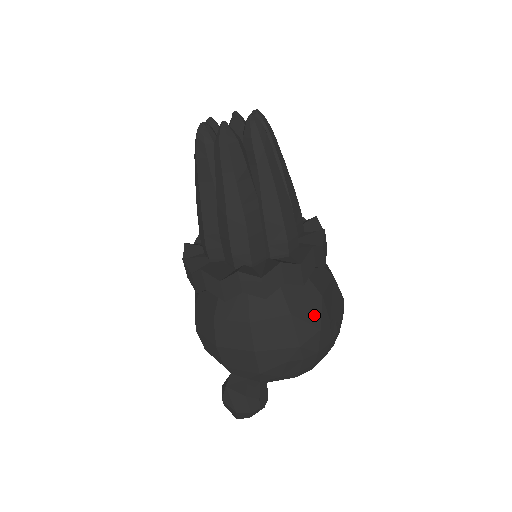
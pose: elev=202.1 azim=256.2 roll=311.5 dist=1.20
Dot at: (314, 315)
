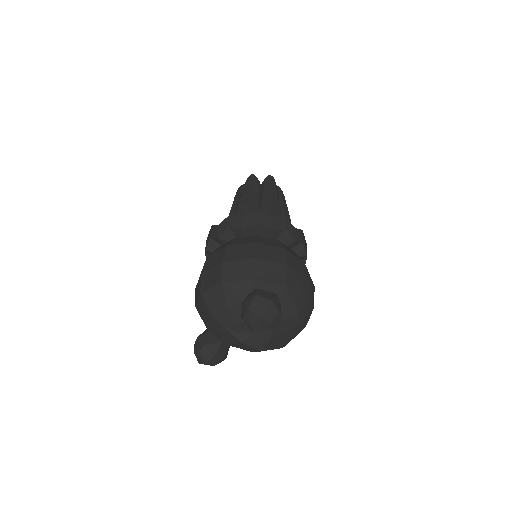
Dot at: occluded
